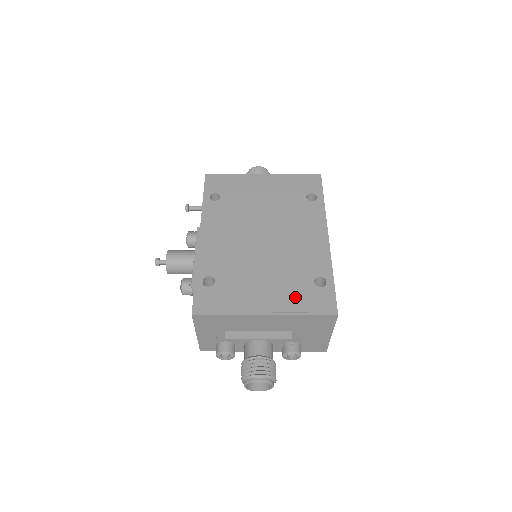
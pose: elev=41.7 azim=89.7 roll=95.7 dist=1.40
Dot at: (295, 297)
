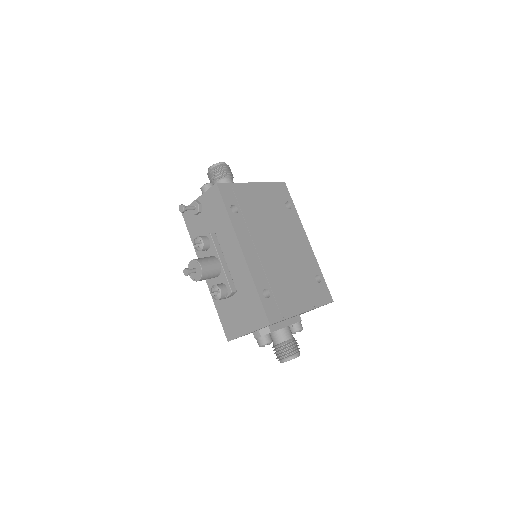
Dot at: (313, 294)
